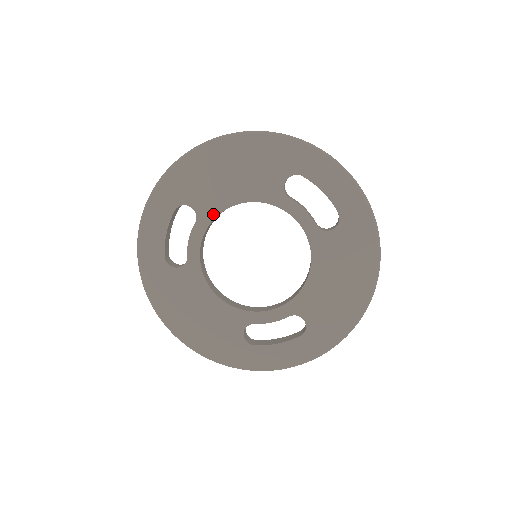
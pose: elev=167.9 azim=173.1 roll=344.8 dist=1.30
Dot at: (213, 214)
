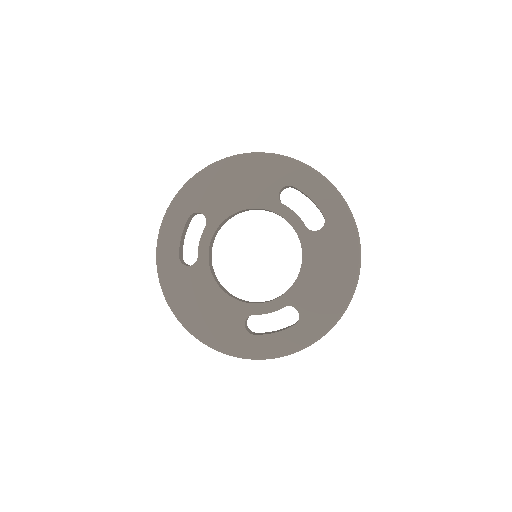
Dot at: (220, 219)
